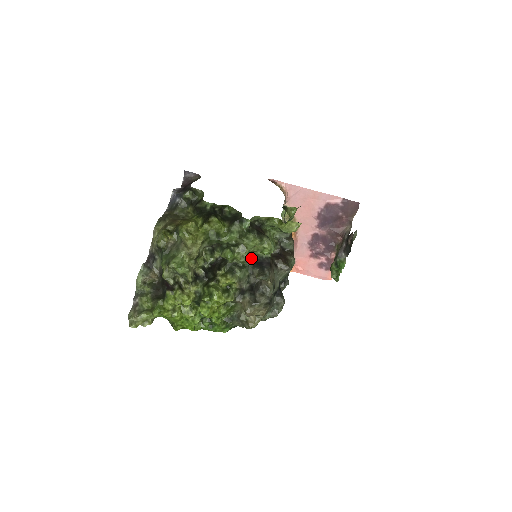
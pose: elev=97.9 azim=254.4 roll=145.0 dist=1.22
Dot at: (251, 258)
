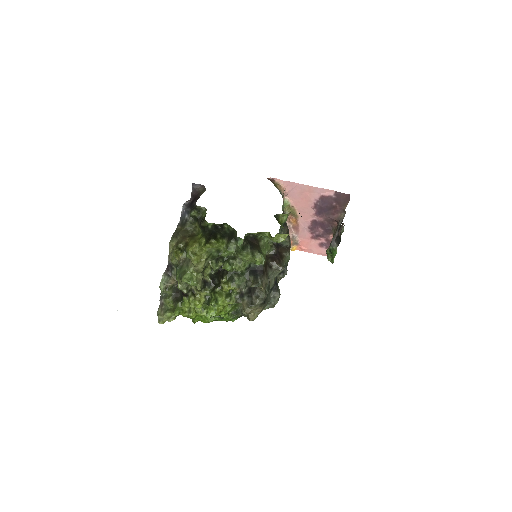
Dot at: (247, 267)
